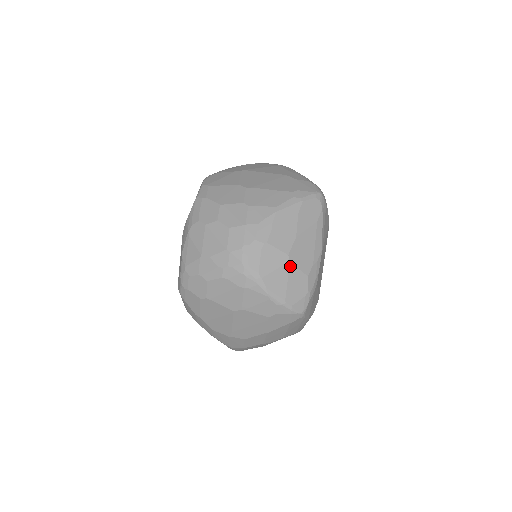
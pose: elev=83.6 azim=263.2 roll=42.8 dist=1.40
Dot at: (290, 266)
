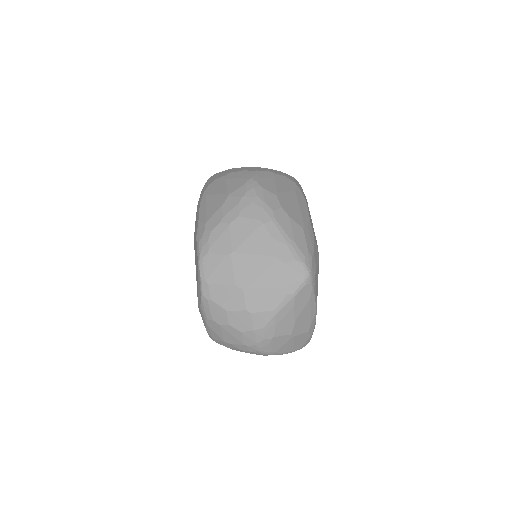
Dot at: (294, 338)
